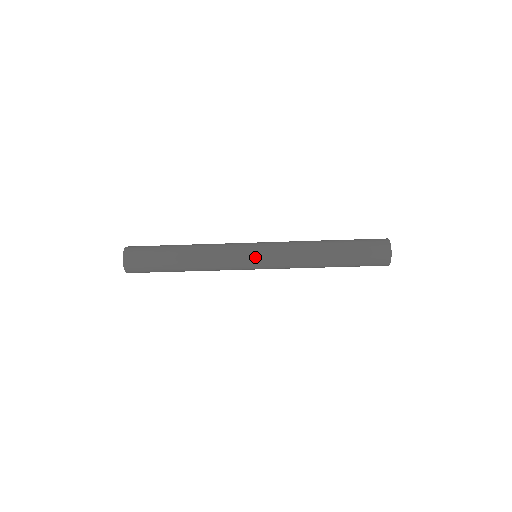
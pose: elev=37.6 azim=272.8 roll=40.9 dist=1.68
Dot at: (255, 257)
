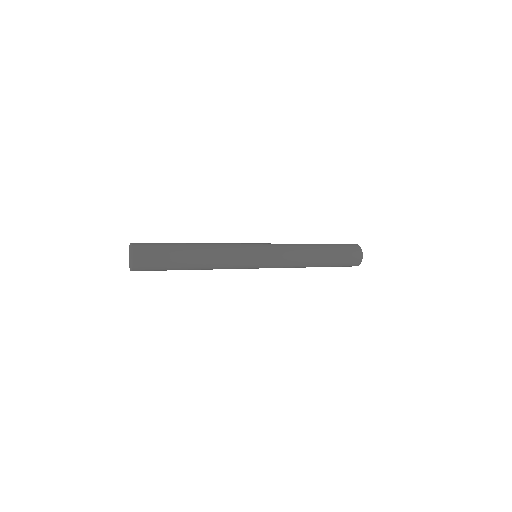
Dot at: (256, 268)
